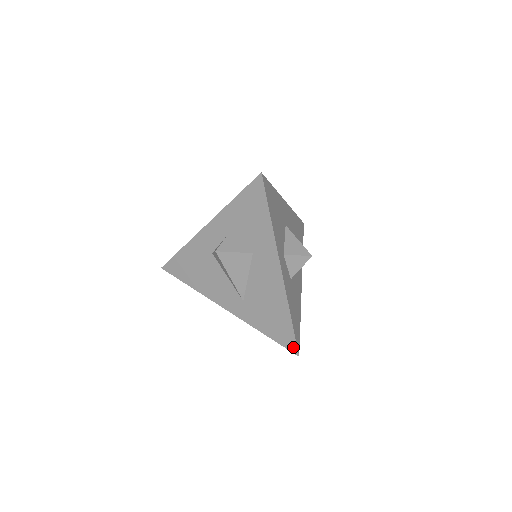
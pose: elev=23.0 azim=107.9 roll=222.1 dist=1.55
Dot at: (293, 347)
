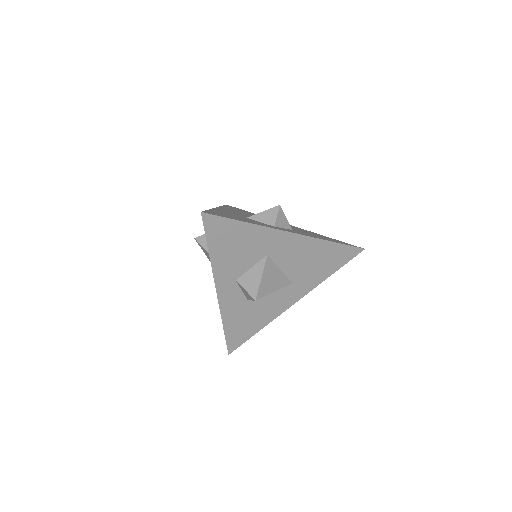
Dot at: occluded
